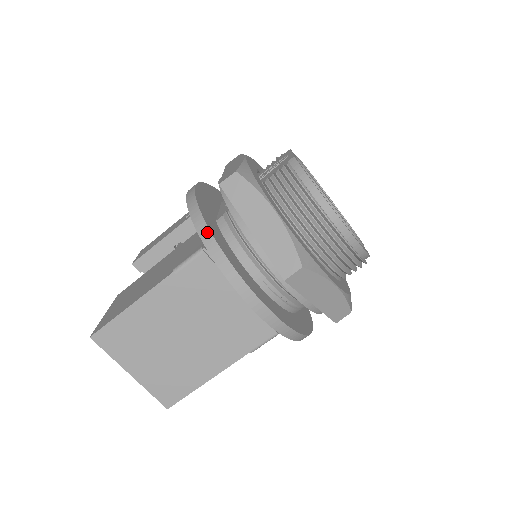
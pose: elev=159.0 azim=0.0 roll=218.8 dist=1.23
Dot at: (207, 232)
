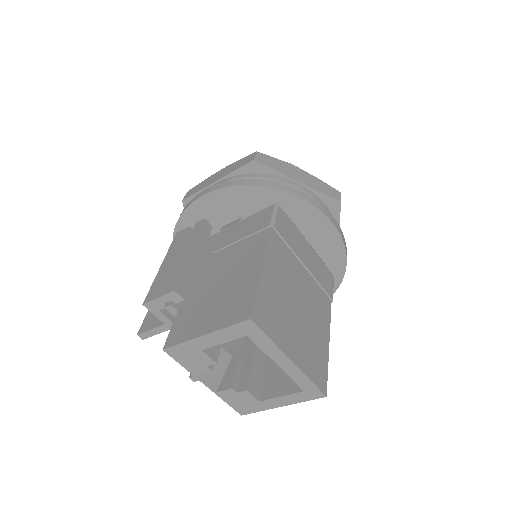
Dot at: (279, 184)
